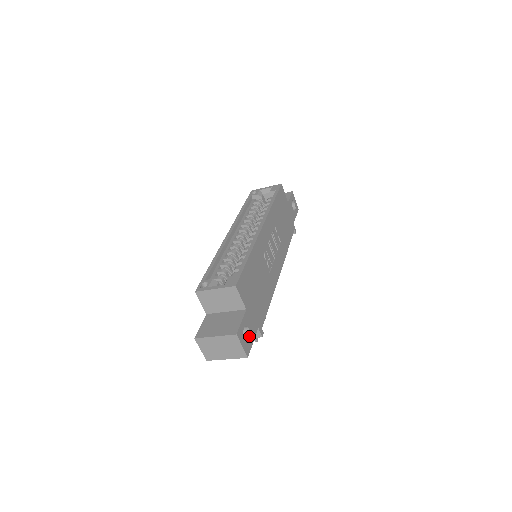
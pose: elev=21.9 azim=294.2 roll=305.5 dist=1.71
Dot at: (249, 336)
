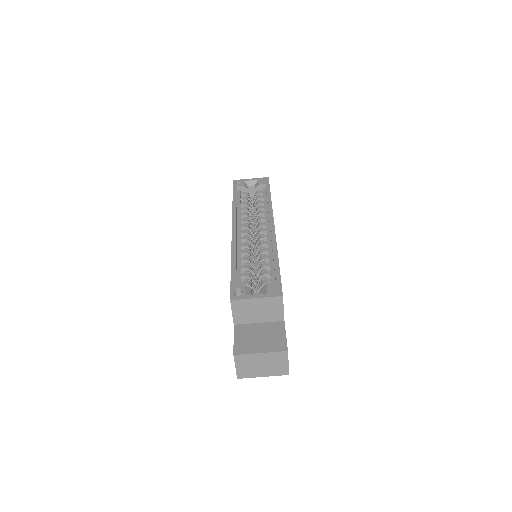
Dot at: occluded
